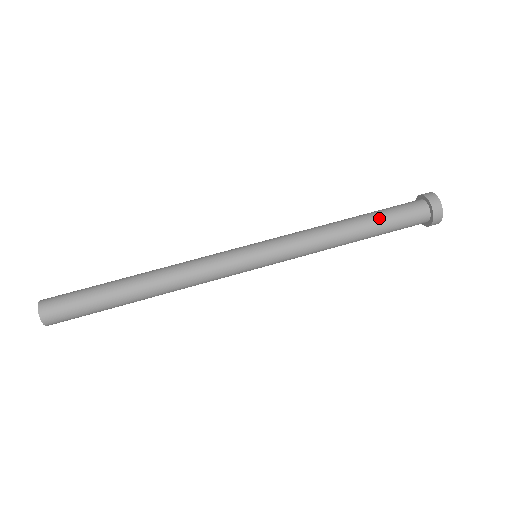
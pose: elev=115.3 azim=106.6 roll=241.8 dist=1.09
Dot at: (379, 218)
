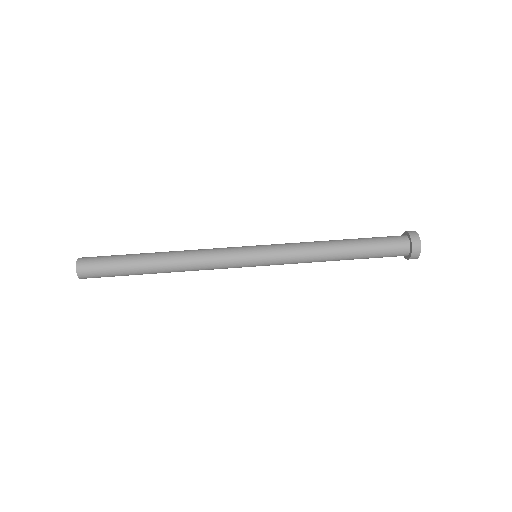
Dot at: (362, 238)
